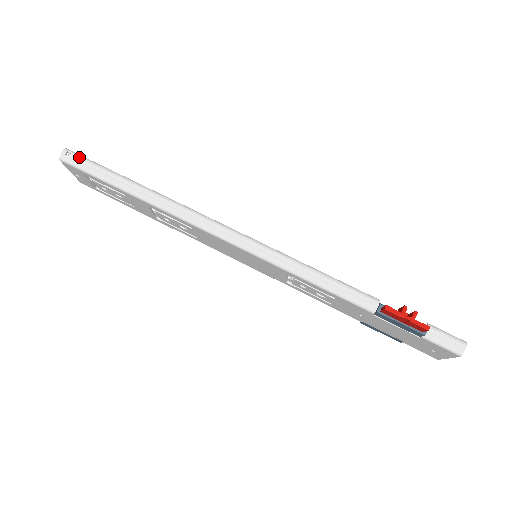
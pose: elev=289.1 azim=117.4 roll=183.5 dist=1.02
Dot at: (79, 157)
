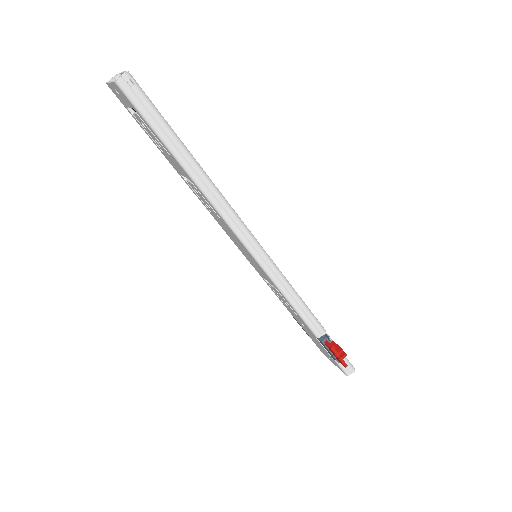
Dot at: (142, 95)
